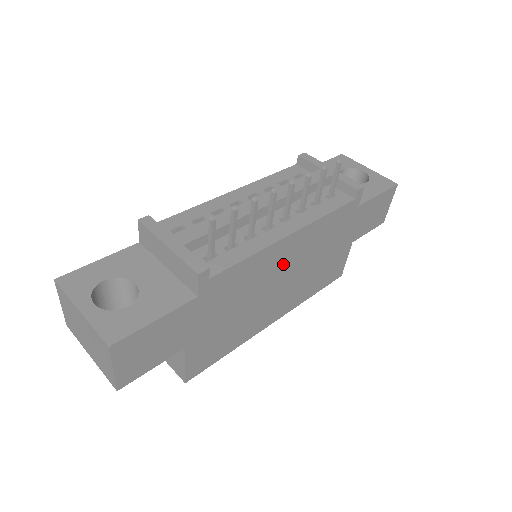
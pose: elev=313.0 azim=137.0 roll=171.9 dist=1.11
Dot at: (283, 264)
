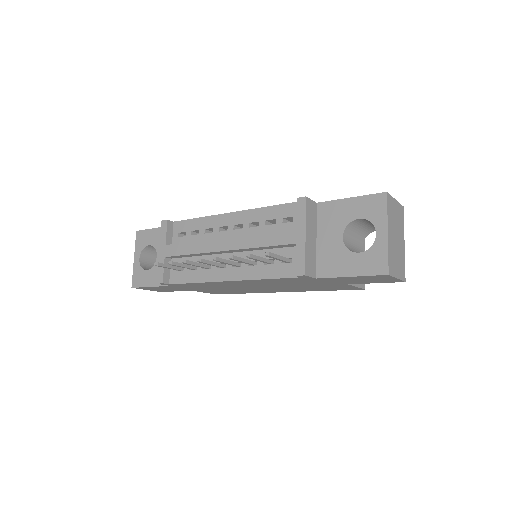
Dot at: (243, 285)
